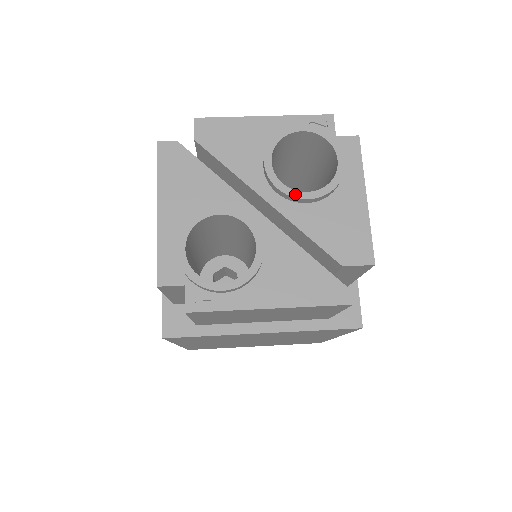
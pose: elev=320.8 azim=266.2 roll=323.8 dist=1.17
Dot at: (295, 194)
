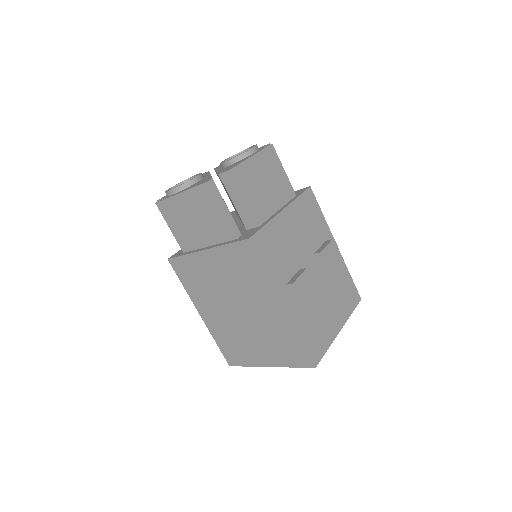
Dot at: (224, 162)
